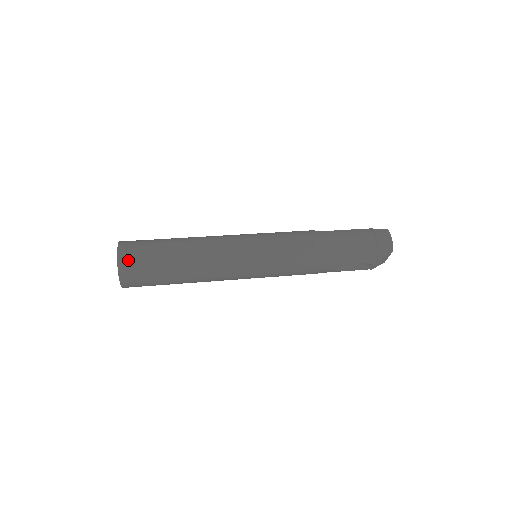
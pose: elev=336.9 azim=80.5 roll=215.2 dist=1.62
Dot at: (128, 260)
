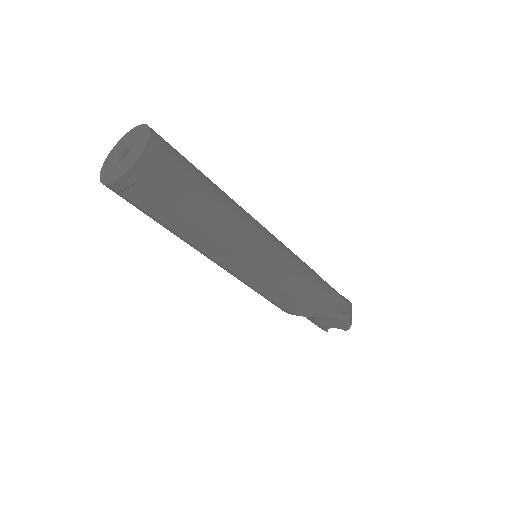
Dot at: occluded
